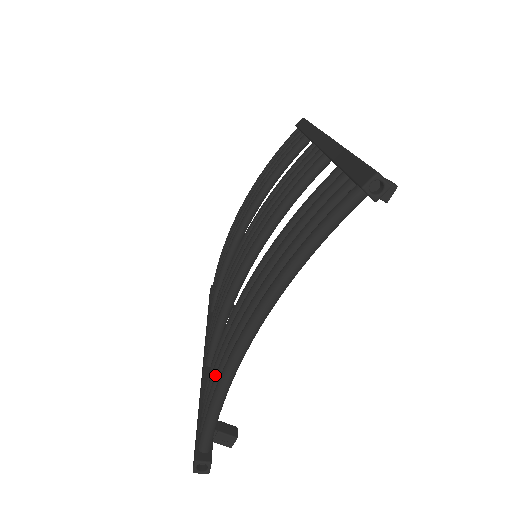
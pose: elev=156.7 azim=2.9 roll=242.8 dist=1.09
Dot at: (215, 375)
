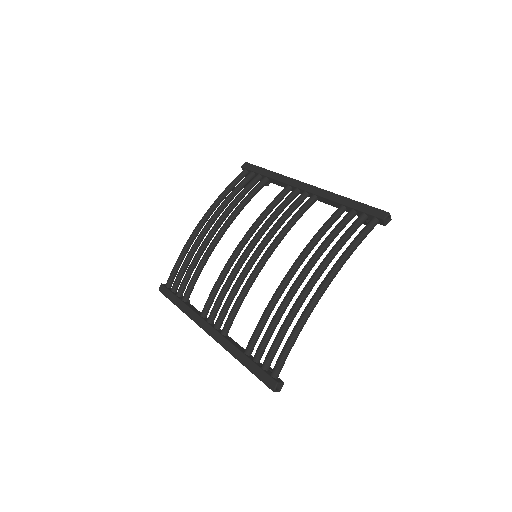
Dot at: (282, 328)
